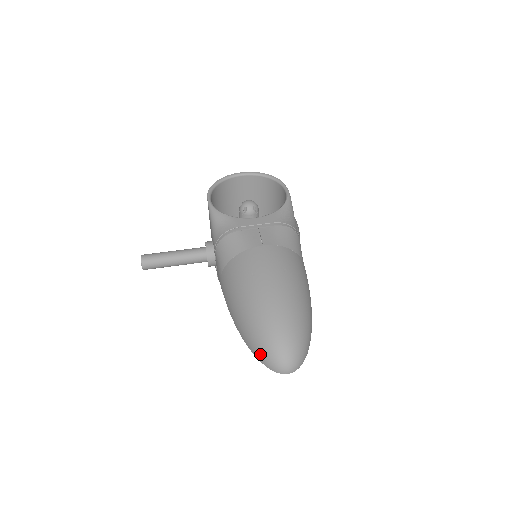
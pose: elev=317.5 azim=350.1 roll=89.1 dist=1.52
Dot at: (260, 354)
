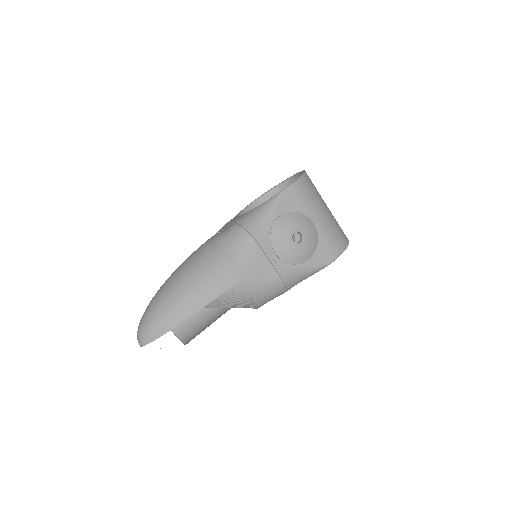
Dot at: occluded
